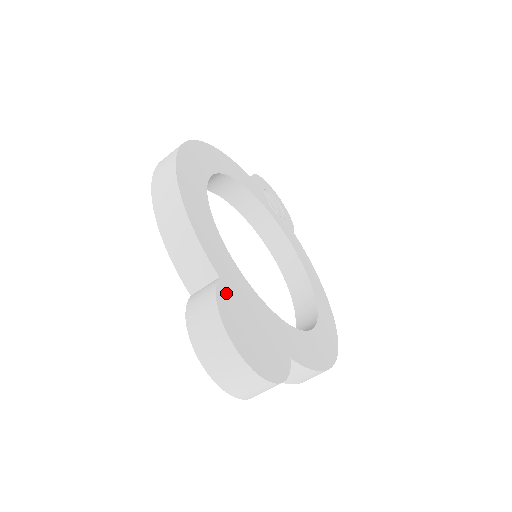
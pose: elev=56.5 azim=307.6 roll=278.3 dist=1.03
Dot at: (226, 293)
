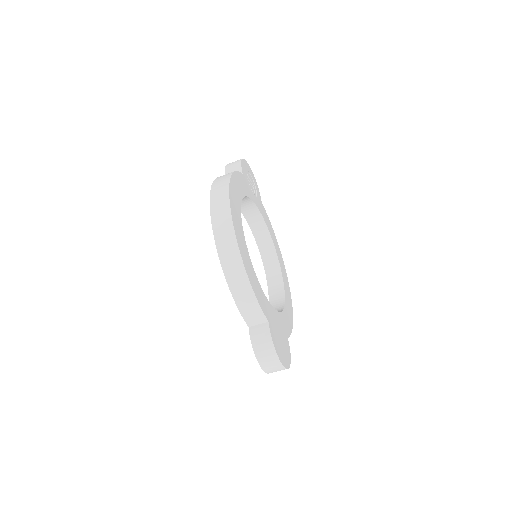
Dot at: (272, 330)
